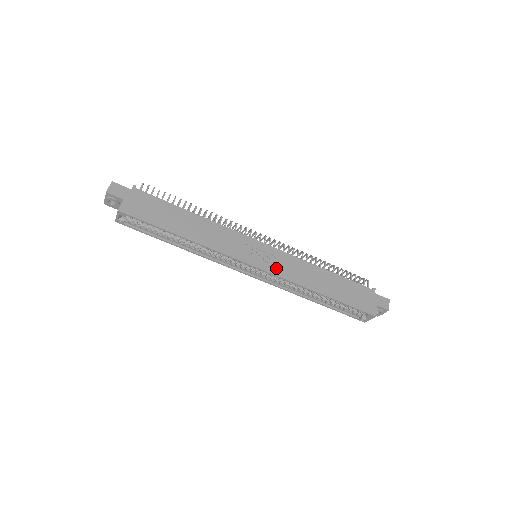
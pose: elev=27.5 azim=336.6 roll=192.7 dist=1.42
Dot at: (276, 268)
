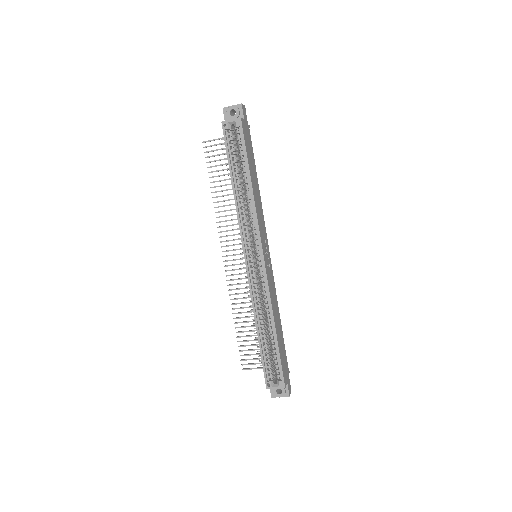
Dot at: (268, 274)
